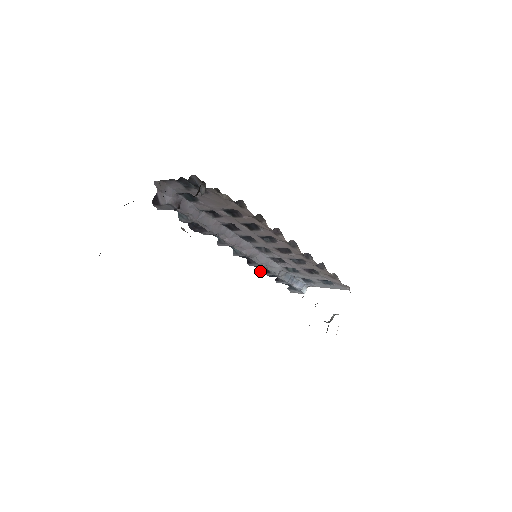
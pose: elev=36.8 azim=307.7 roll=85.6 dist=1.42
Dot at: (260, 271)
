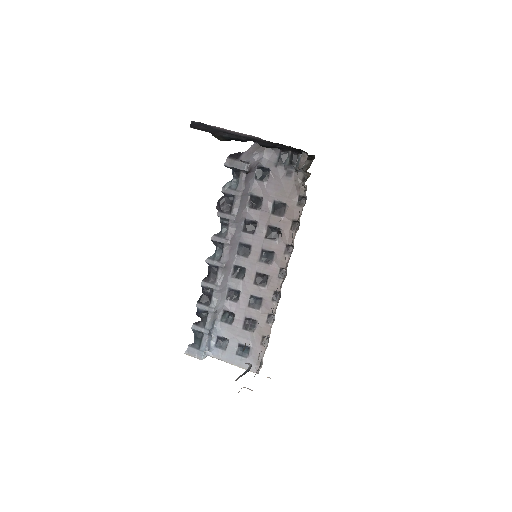
Dot at: (199, 299)
